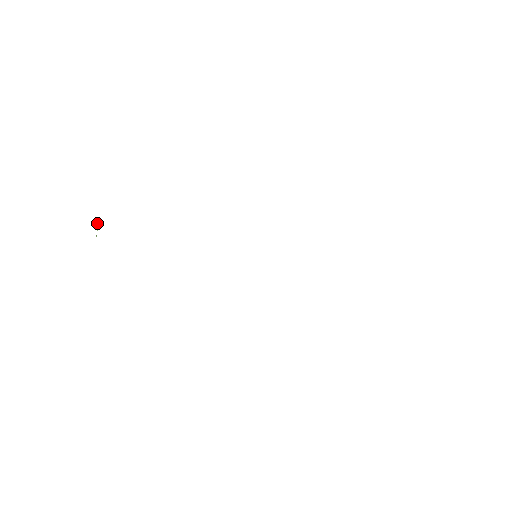
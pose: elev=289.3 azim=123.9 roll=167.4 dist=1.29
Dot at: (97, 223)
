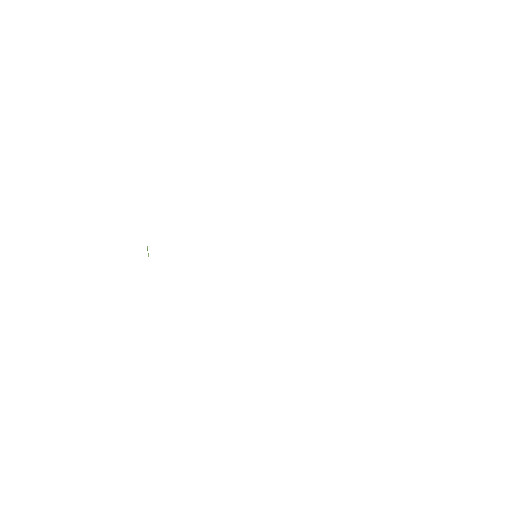
Dot at: (147, 250)
